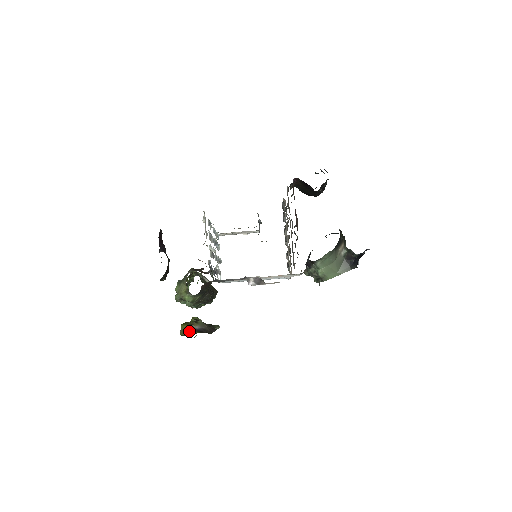
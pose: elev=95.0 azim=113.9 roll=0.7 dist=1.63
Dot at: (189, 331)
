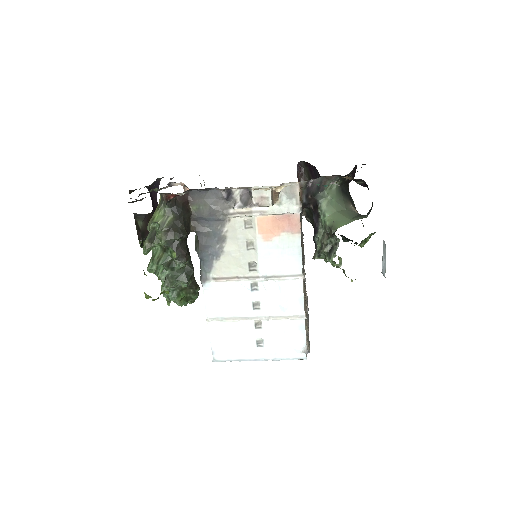
Dot at: occluded
